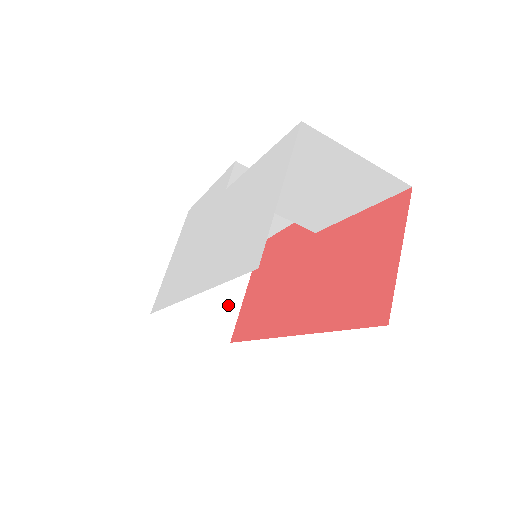
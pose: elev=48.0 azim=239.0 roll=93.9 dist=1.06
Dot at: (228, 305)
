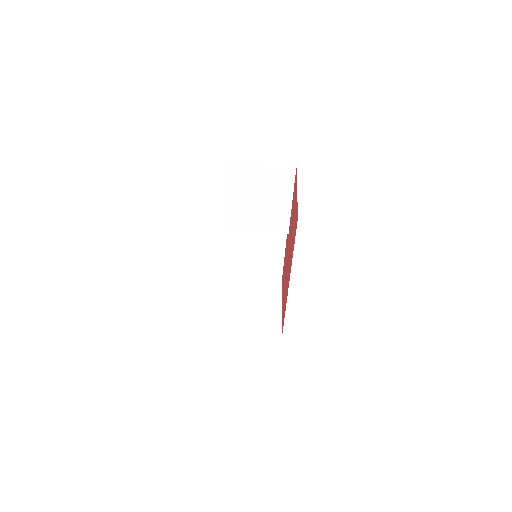
Dot at: (272, 317)
